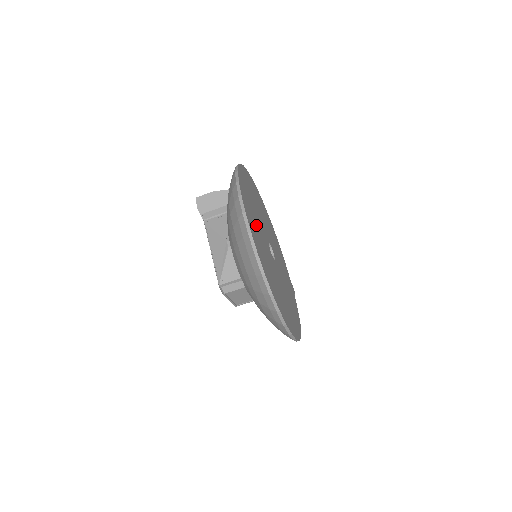
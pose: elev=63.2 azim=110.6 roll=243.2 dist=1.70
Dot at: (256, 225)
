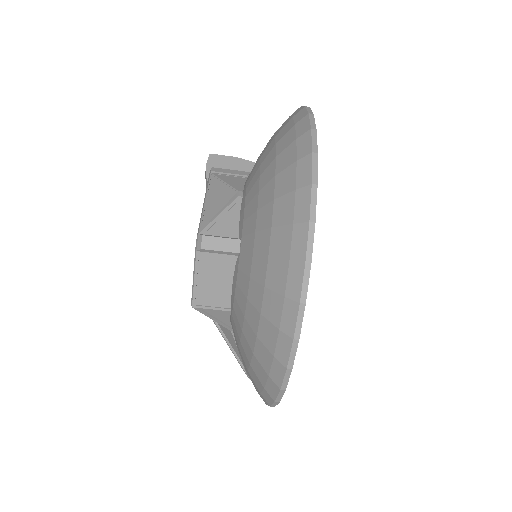
Dot at: occluded
